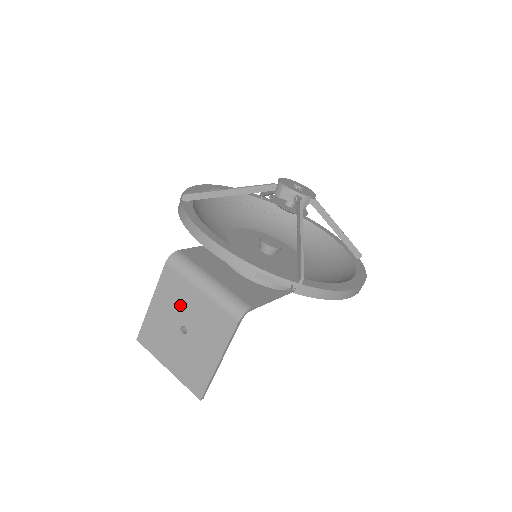
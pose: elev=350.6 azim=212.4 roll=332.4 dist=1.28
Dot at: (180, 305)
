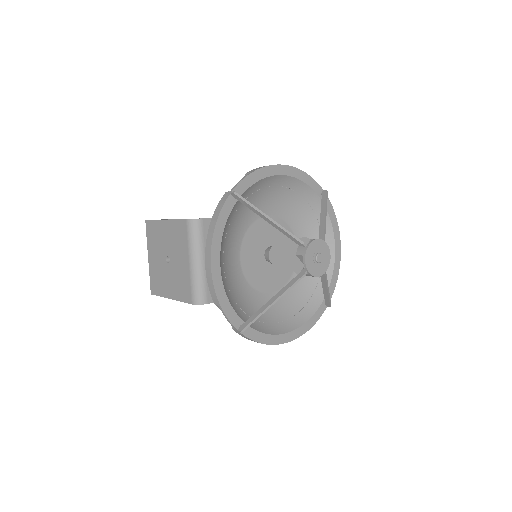
Dot at: (176, 249)
